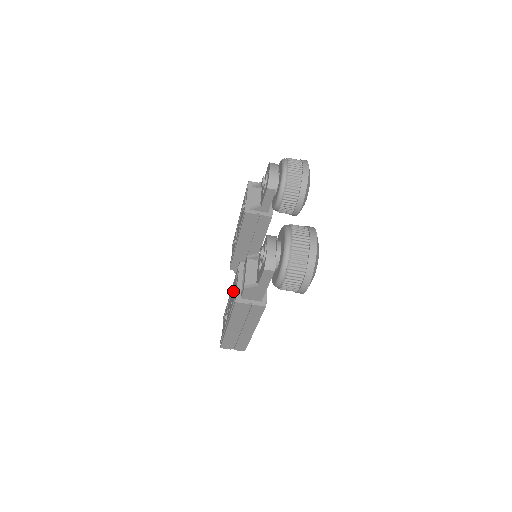
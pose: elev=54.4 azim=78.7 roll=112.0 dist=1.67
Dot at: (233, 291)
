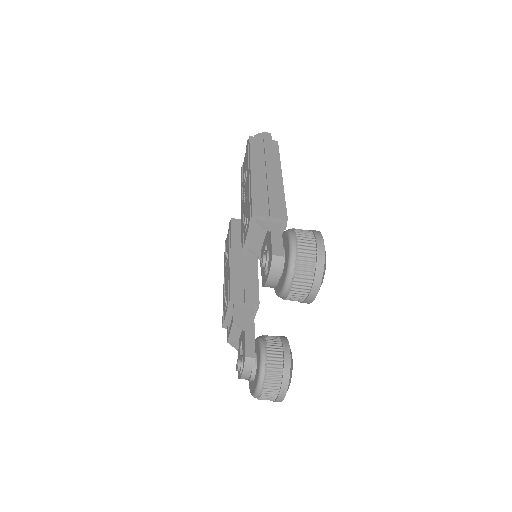
Dot at: (225, 296)
